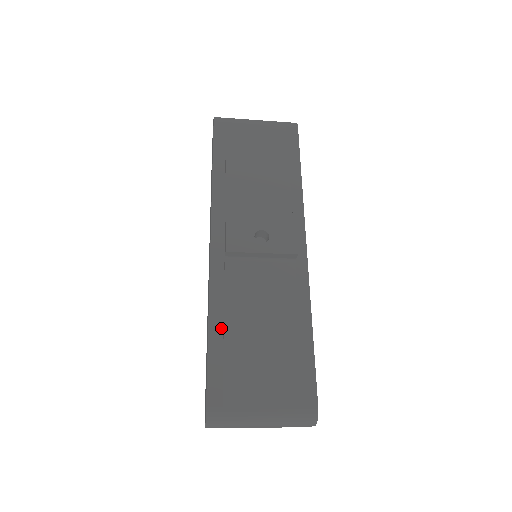
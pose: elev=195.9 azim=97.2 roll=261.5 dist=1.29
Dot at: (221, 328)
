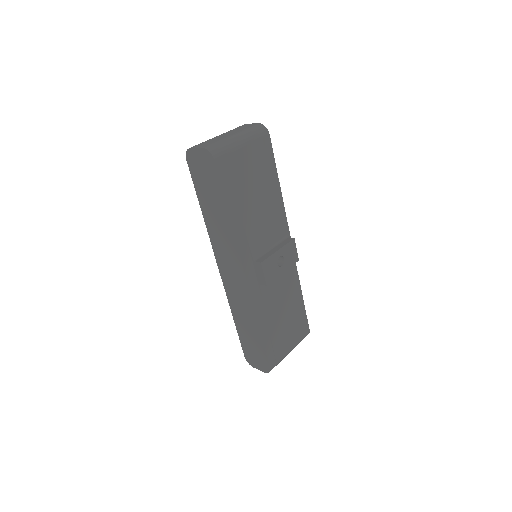
Dot at: (265, 325)
